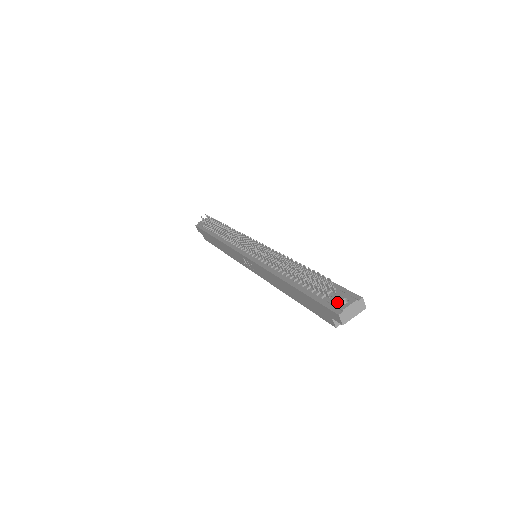
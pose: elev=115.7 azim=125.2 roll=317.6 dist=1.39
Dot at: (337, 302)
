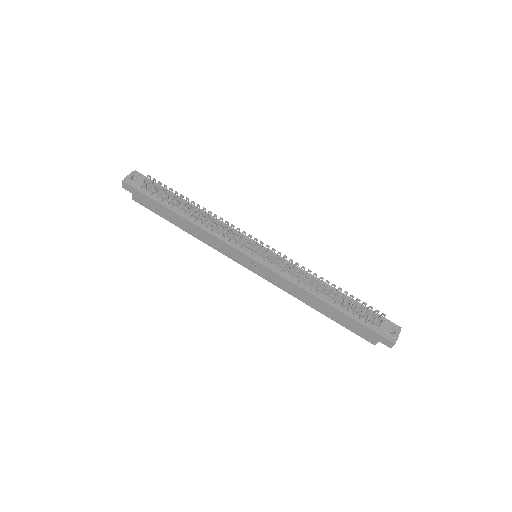
Dot at: (389, 332)
